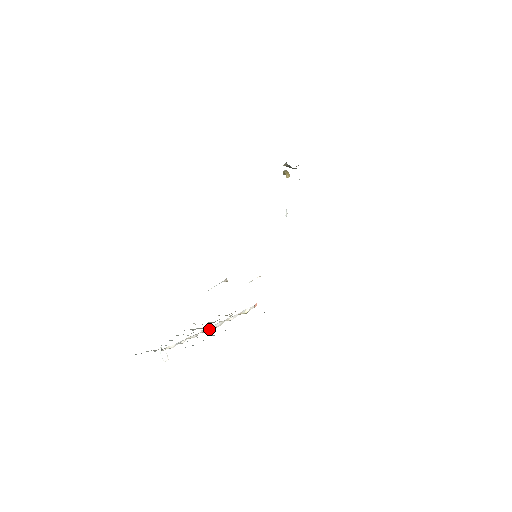
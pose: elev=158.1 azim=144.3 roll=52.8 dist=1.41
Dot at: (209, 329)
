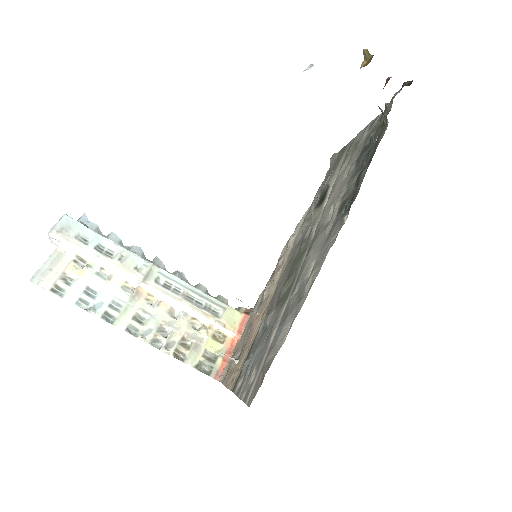
Dot at: (158, 296)
